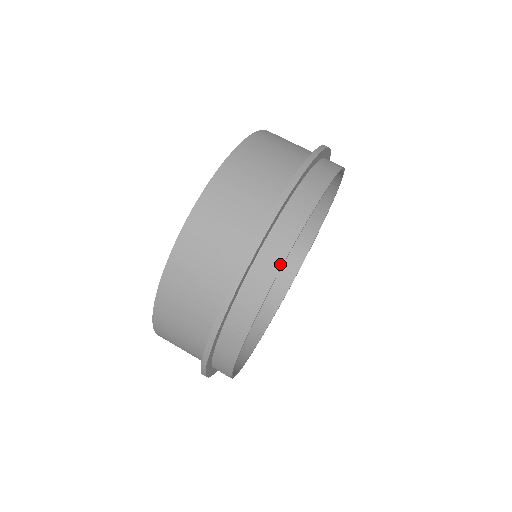
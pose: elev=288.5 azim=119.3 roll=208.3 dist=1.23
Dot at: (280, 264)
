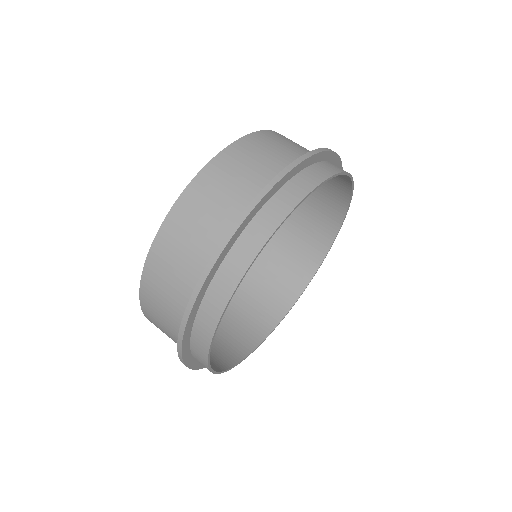
Dot at: (234, 287)
